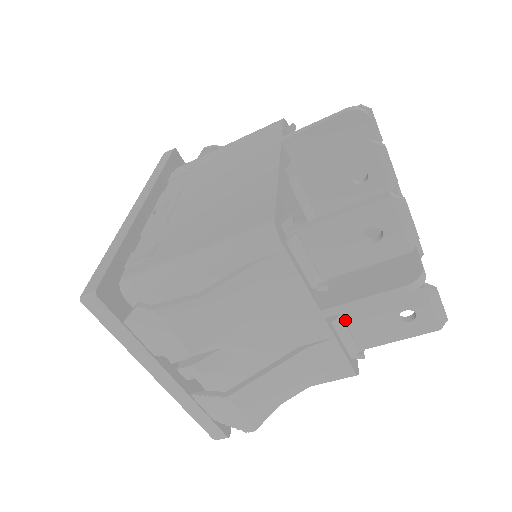
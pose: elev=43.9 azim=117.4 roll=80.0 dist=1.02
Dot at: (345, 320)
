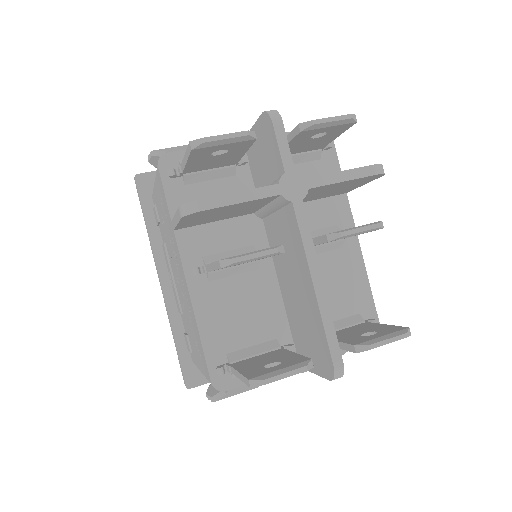
Dot at: occluded
